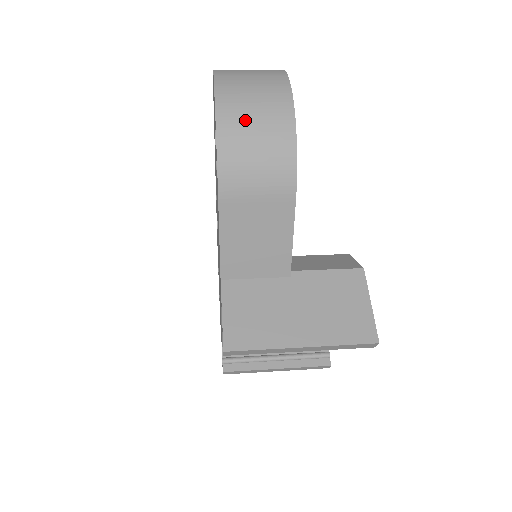
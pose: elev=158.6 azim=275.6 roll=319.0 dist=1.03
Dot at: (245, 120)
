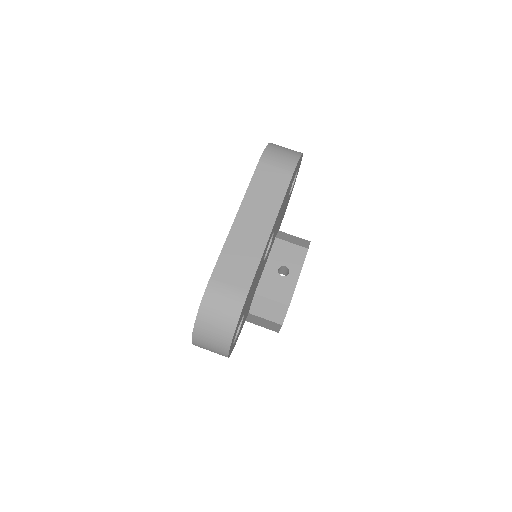
Dot at: occluded
